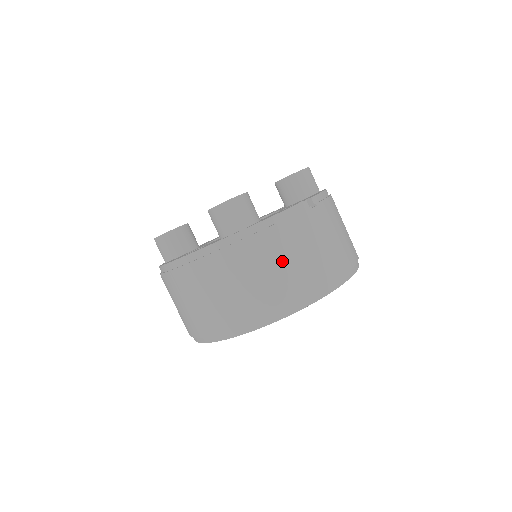
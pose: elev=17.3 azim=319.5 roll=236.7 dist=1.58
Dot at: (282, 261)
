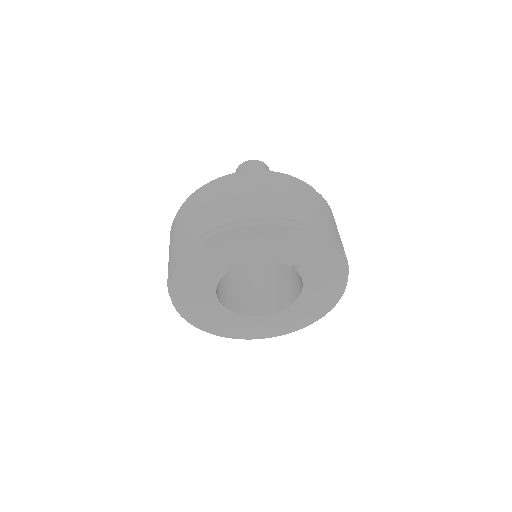
Dot at: (281, 193)
